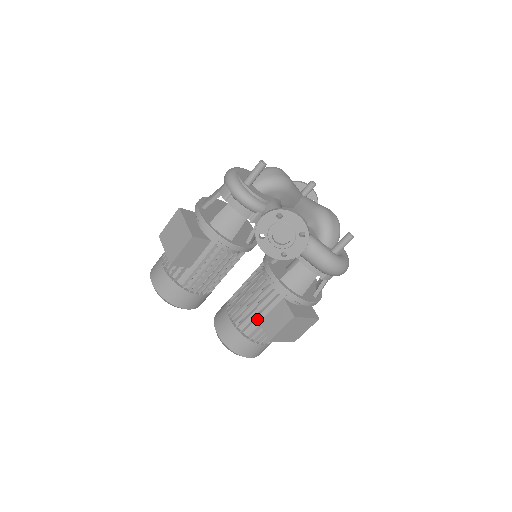
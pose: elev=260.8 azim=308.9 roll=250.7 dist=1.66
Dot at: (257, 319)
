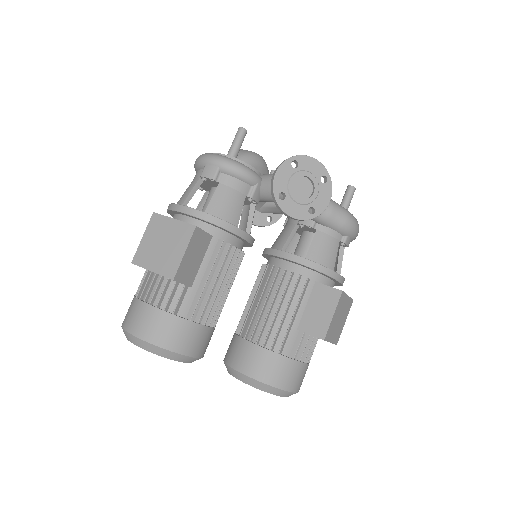
Dot at: (293, 325)
